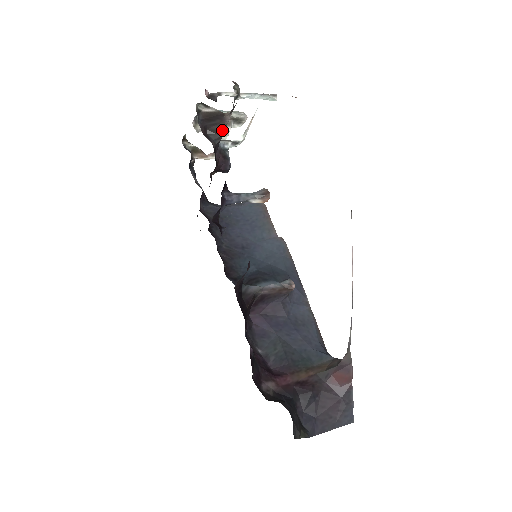
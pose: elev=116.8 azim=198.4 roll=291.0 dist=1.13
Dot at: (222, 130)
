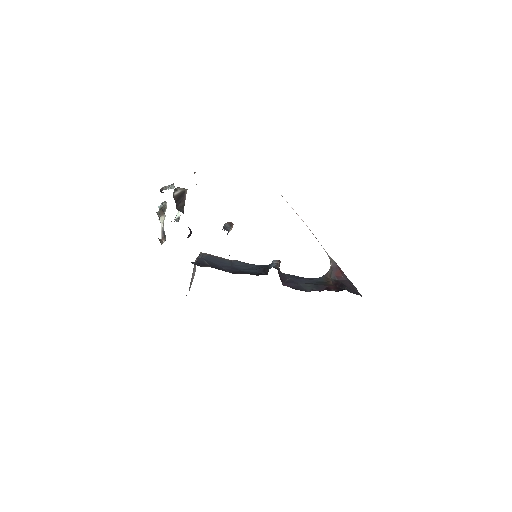
Dot at: (184, 204)
